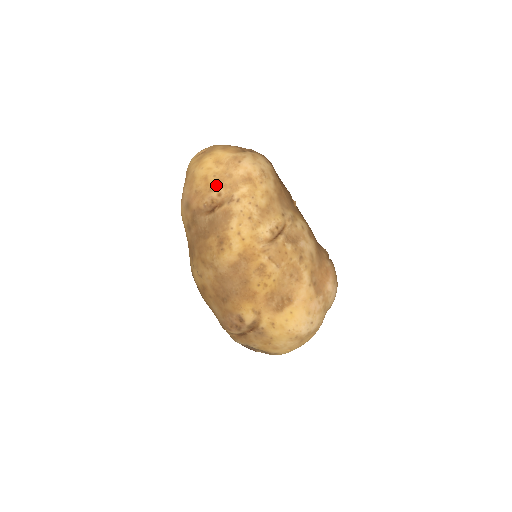
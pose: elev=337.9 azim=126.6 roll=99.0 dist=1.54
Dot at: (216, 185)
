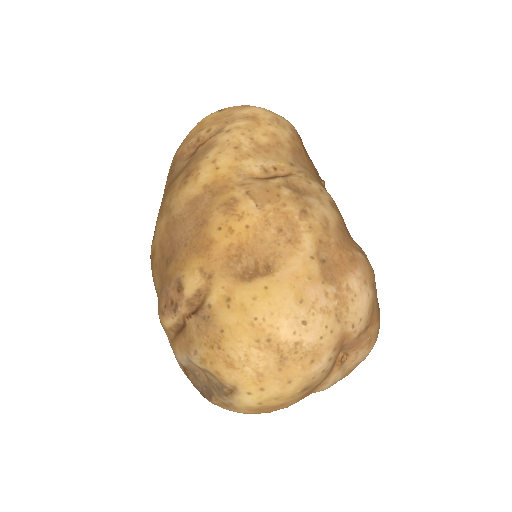
Dot at: (209, 124)
